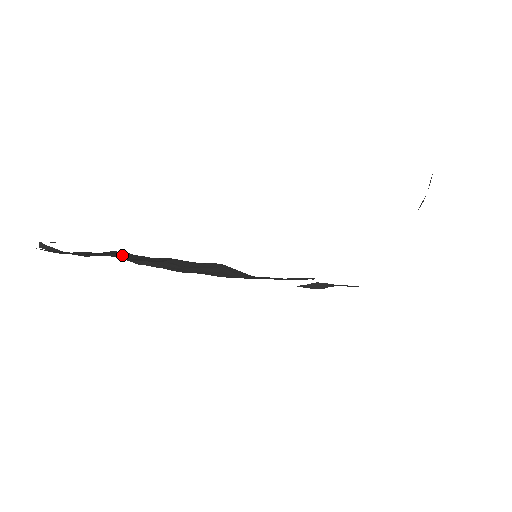
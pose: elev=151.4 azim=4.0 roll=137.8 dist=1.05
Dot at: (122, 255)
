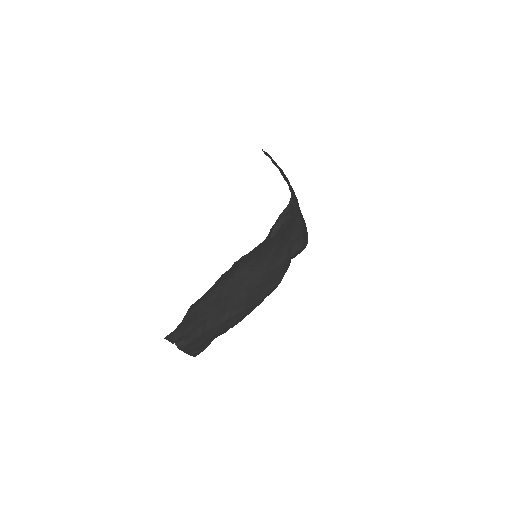
Dot at: (209, 317)
